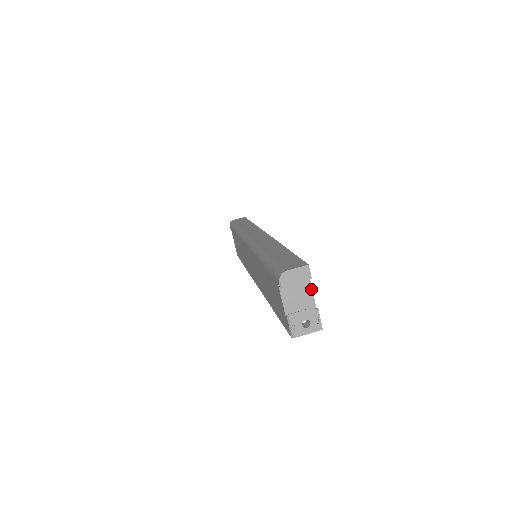
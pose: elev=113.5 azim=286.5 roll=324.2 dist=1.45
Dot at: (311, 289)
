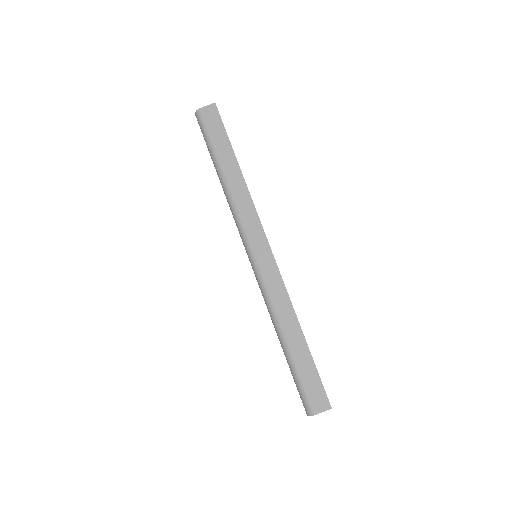
Dot at: occluded
